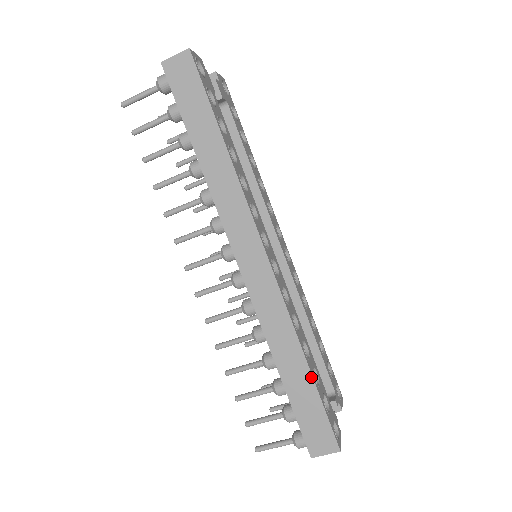
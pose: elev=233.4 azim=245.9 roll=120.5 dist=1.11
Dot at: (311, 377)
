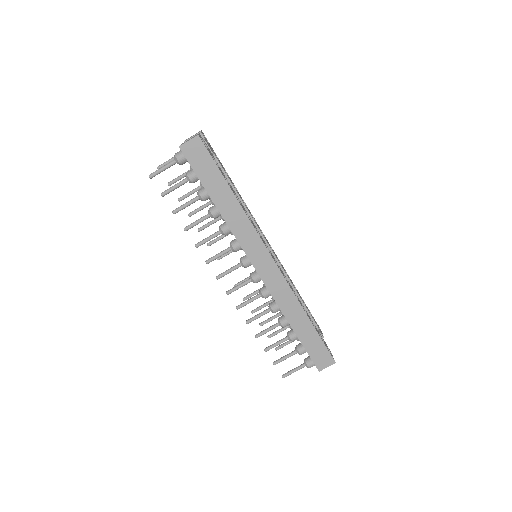
Dot at: (312, 325)
